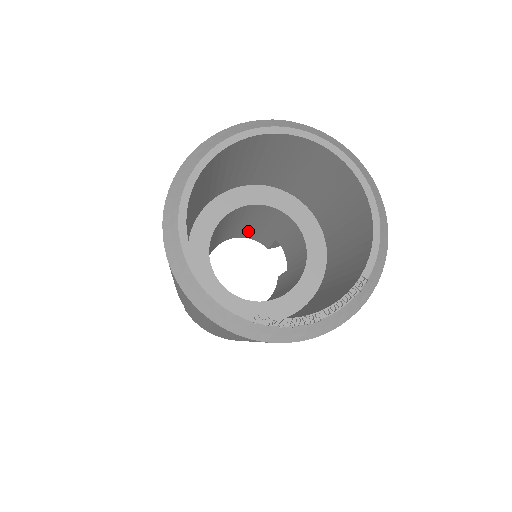
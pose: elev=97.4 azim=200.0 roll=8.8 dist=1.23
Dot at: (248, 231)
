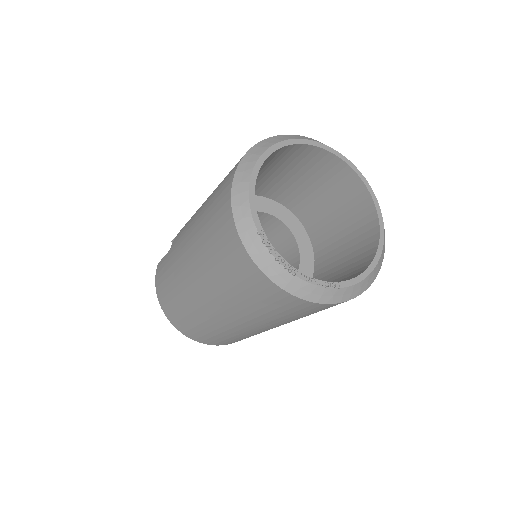
Dot at: occluded
